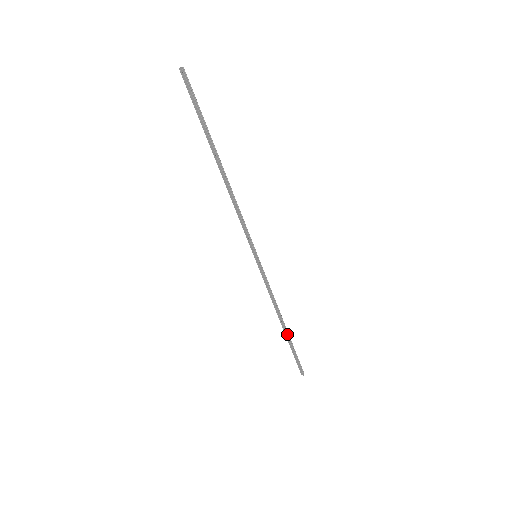
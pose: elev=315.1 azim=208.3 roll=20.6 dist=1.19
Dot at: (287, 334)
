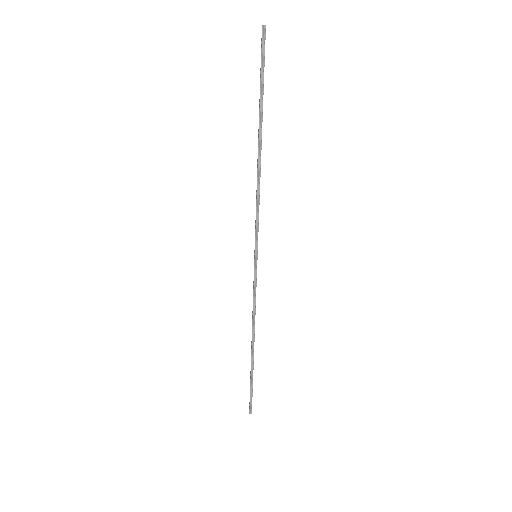
Dot at: (251, 358)
